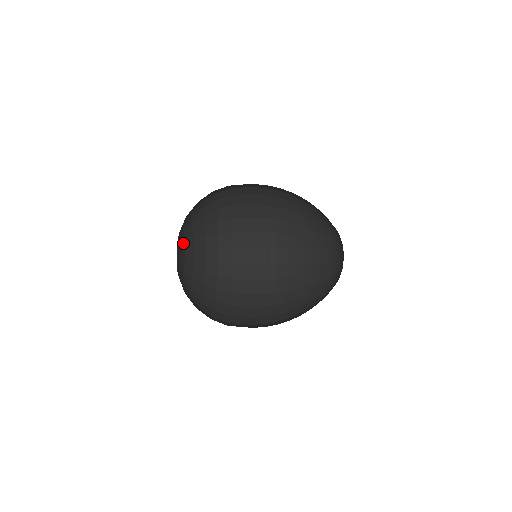
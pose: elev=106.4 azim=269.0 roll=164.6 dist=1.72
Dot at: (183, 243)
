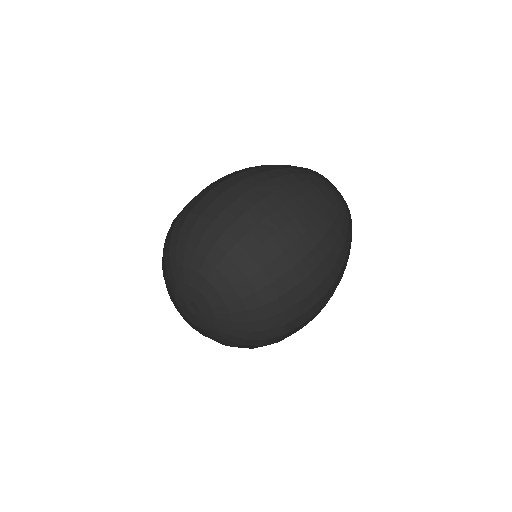
Dot at: (177, 292)
